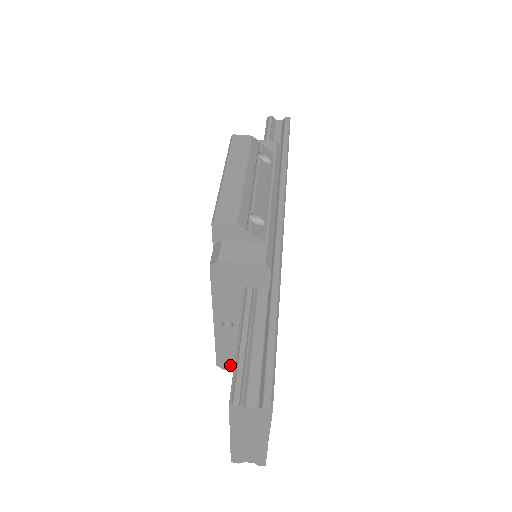
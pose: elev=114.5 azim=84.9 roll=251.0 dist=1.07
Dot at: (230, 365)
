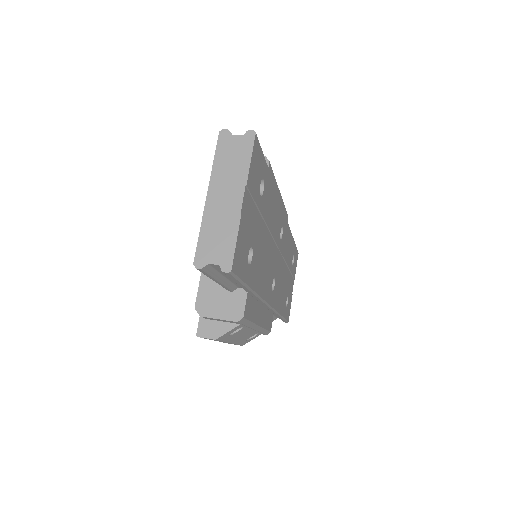
Dot at: (209, 307)
